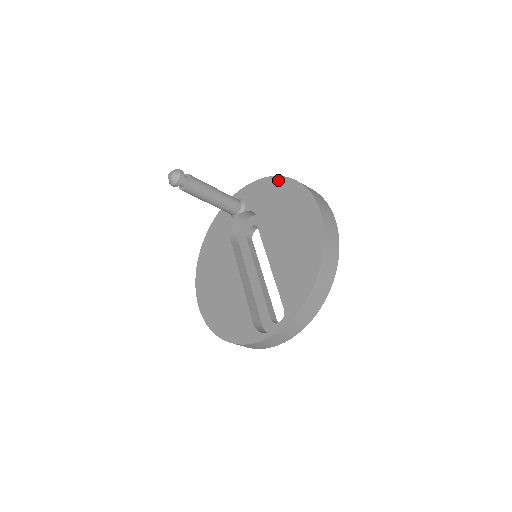
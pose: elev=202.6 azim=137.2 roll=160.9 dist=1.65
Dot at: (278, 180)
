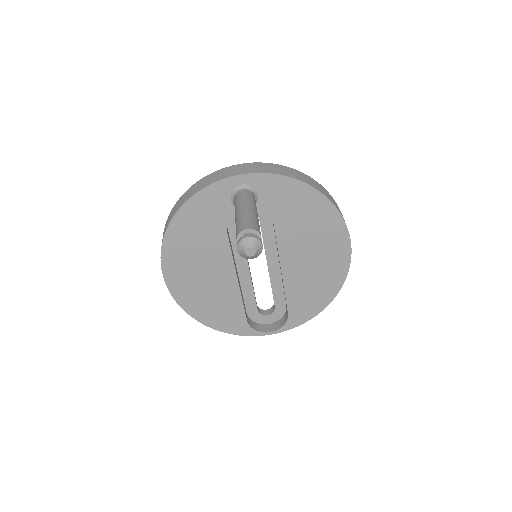
Dot at: (315, 195)
